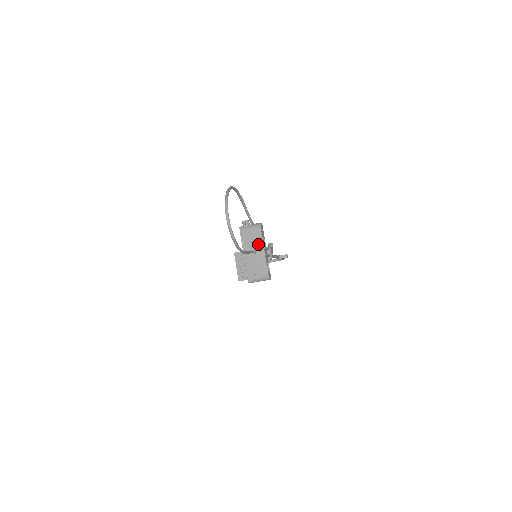
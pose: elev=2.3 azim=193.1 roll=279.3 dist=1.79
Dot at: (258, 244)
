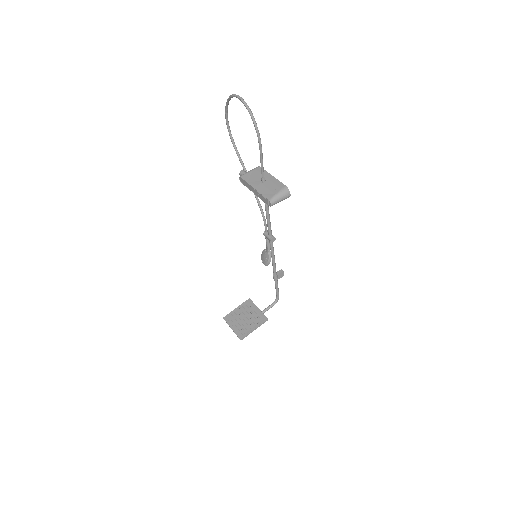
Dot at: (264, 175)
